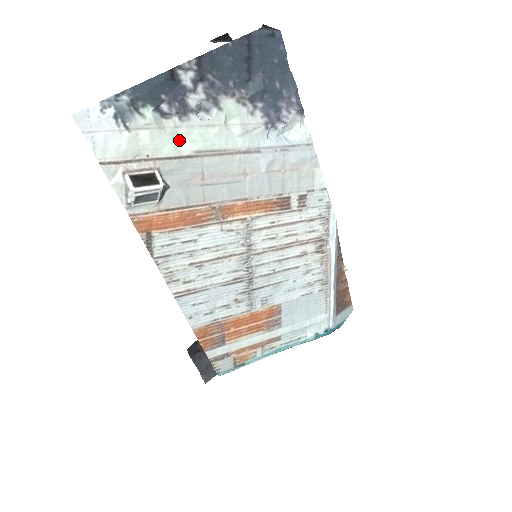
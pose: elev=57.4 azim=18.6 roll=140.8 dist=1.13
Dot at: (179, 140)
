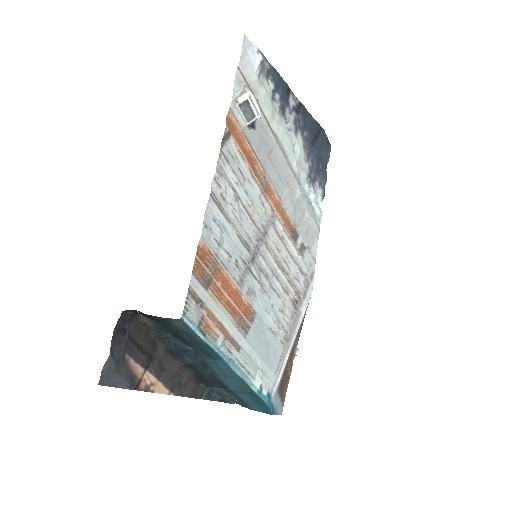
Dot at: (274, 118)
